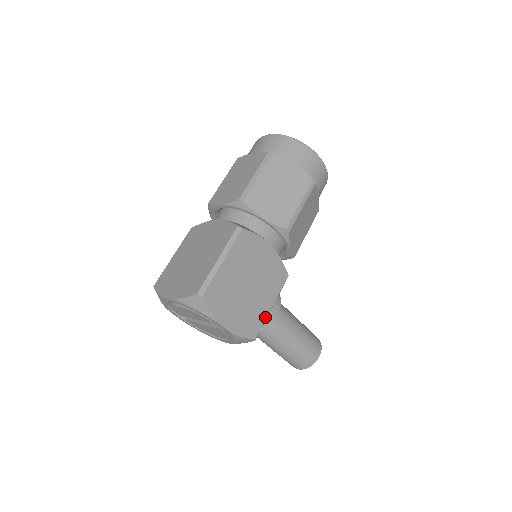
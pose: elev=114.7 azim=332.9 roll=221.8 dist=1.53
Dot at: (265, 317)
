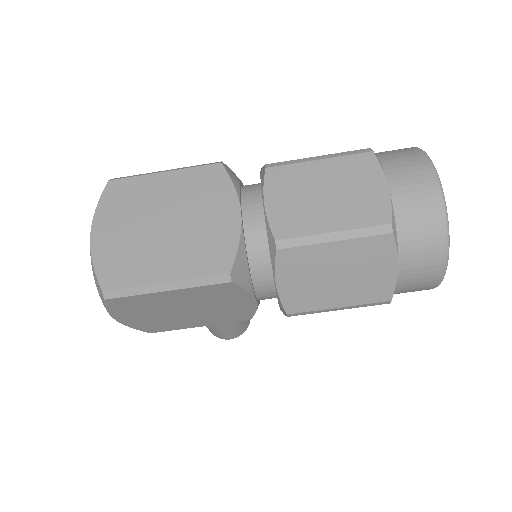
Dot at: (181, 328)
